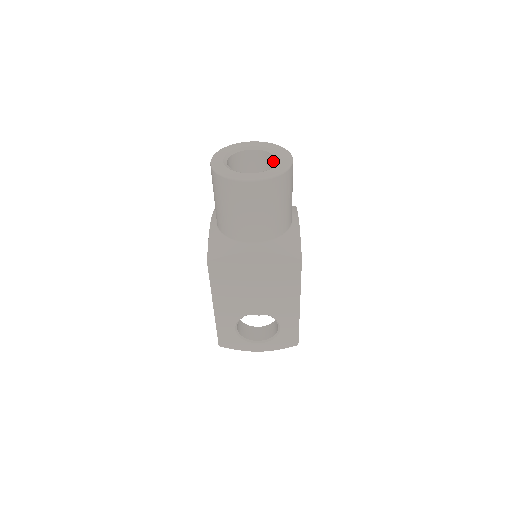
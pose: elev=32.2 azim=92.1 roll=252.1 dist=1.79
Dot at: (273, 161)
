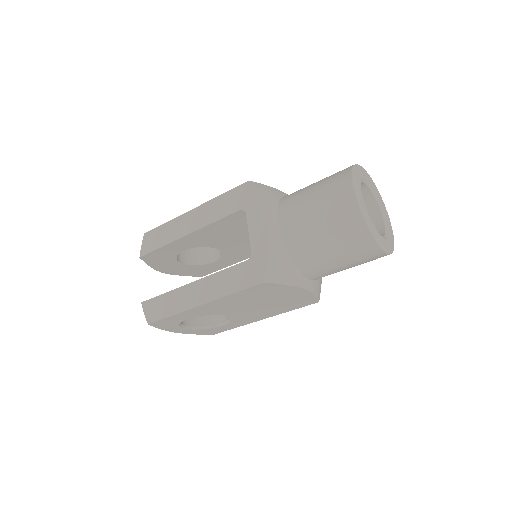
Dot at: (371, 209)
